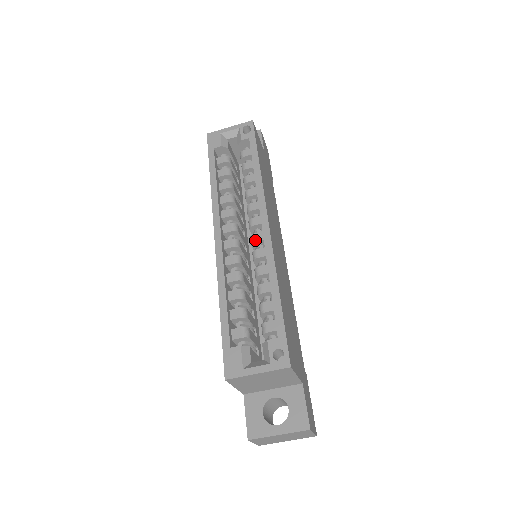
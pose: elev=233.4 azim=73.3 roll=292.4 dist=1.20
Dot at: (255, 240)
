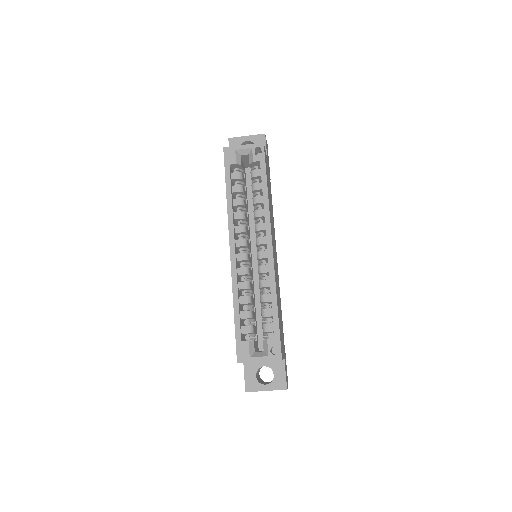
Dot at: (261, 257)
